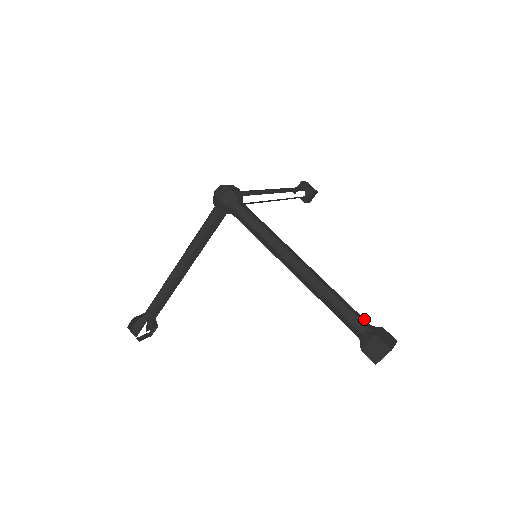
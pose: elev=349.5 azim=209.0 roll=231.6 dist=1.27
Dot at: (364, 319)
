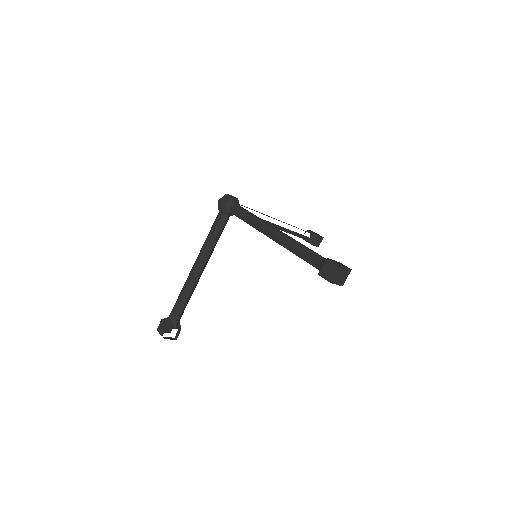
Dot at: (323, 257)
